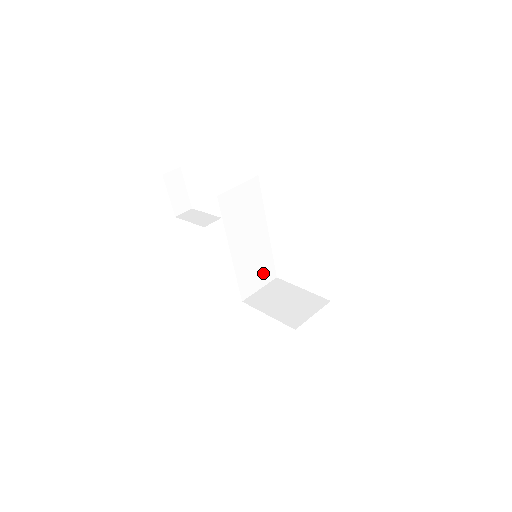
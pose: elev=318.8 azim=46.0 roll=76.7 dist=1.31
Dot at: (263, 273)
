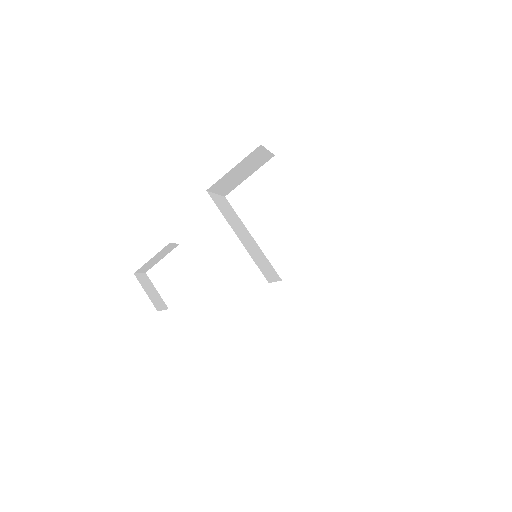
Dot at: (270, 270)
